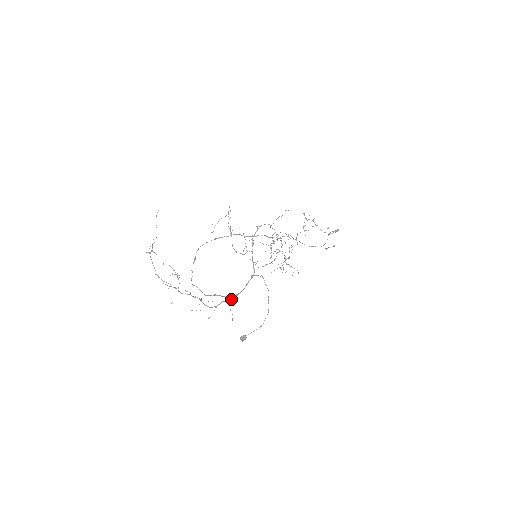
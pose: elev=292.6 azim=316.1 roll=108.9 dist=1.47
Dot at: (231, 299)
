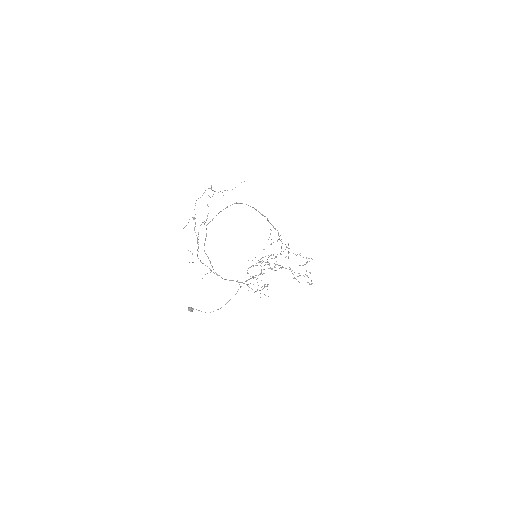
Dot at: (213, 272)
